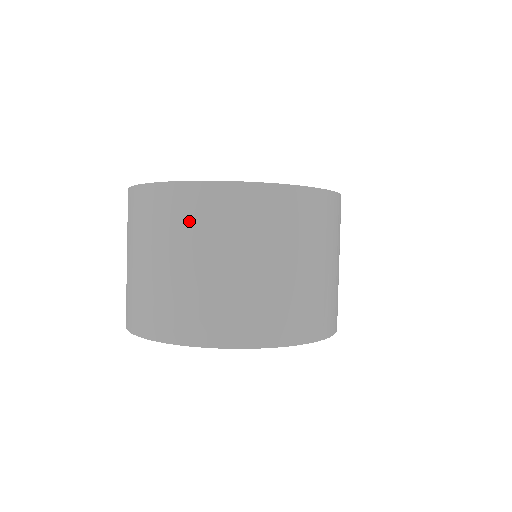
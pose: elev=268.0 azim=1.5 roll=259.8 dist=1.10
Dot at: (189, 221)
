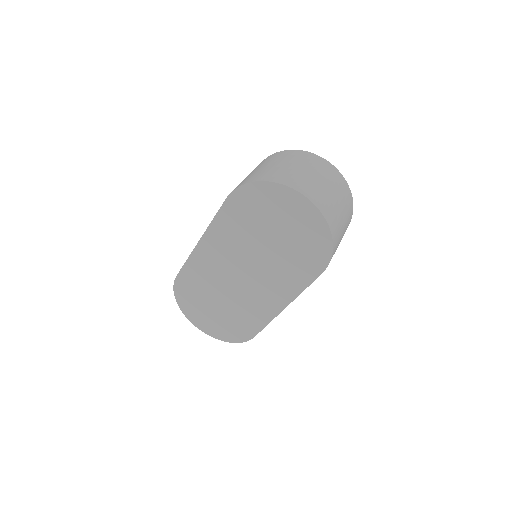
Dot at: (319, 166)
